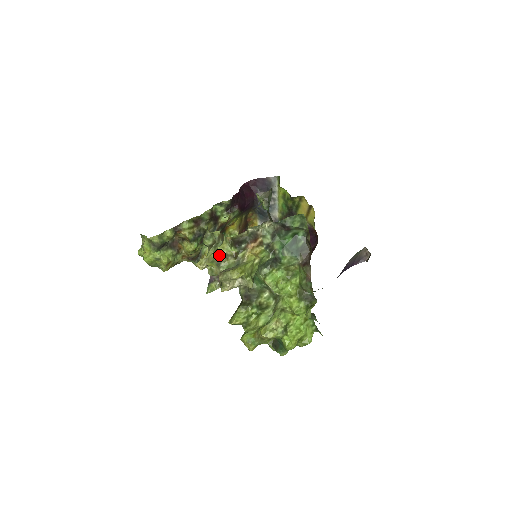
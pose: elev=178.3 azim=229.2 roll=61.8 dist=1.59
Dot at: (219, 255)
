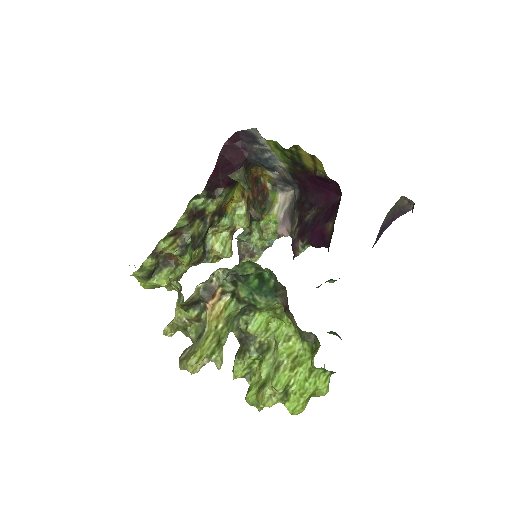
Dot at: (180, 321)
